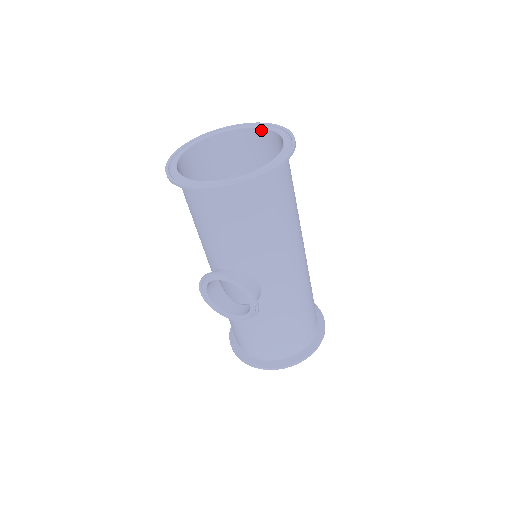
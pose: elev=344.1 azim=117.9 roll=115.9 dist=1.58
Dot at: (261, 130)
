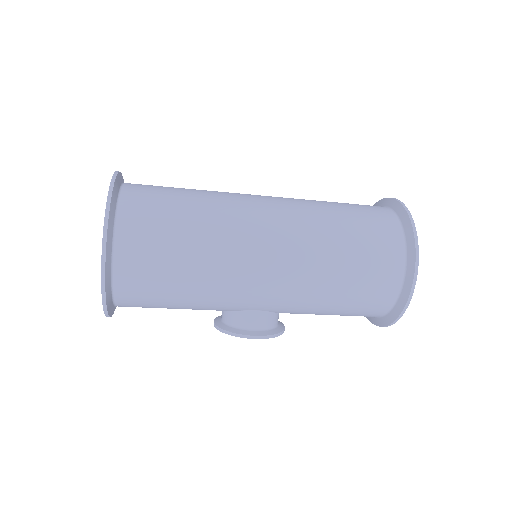
Dot at: occluded
